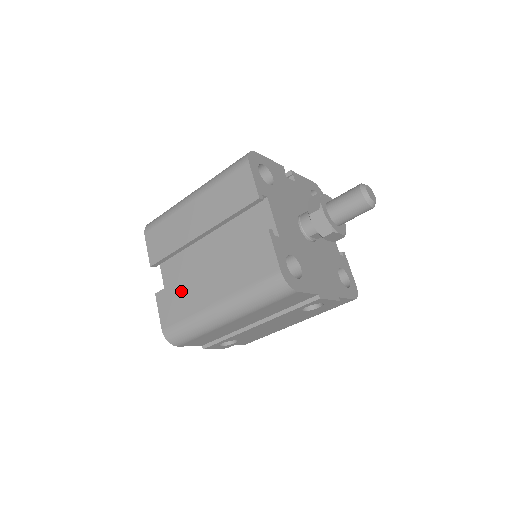
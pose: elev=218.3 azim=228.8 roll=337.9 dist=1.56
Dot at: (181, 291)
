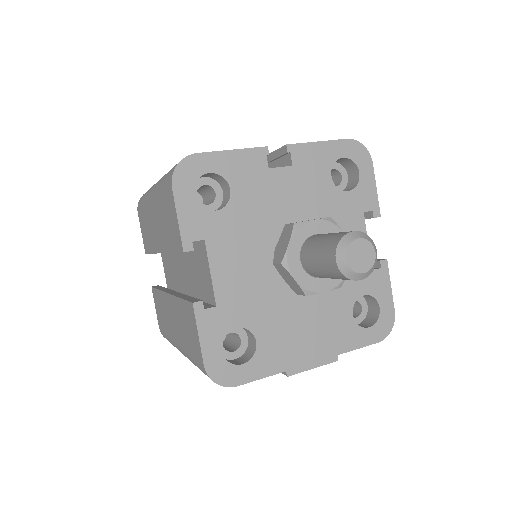
Dot at: (161, 304)
